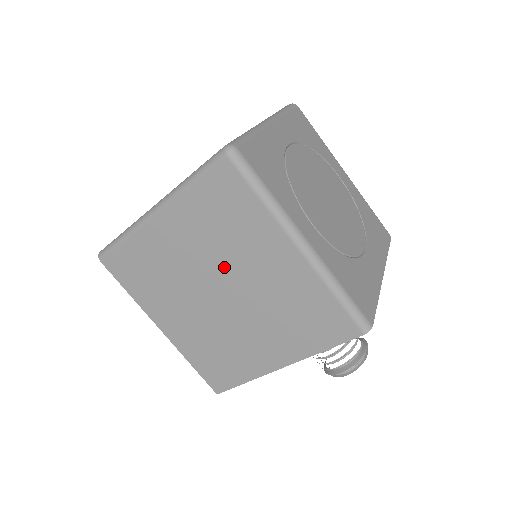
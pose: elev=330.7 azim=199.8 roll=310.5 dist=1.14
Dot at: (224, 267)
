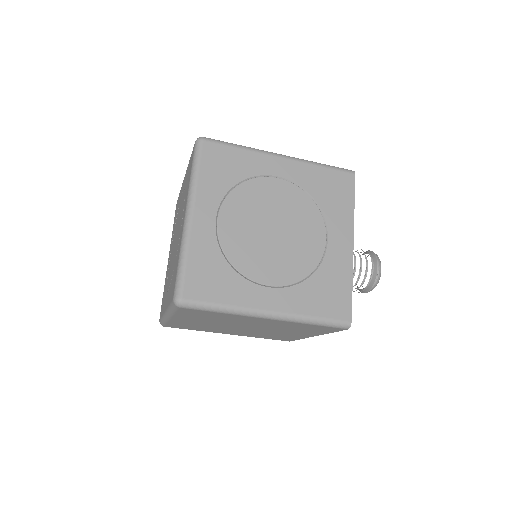
Dot at: (233, 324)
